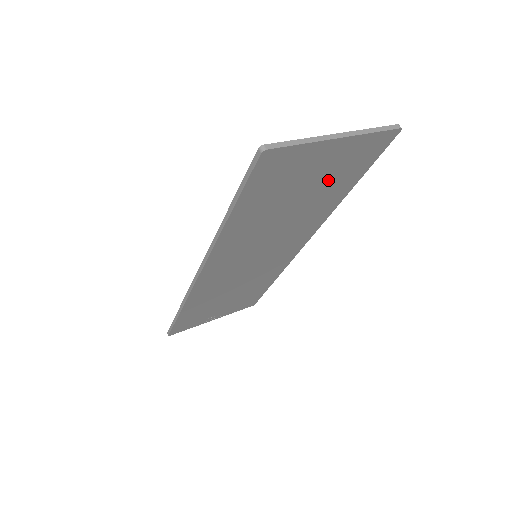
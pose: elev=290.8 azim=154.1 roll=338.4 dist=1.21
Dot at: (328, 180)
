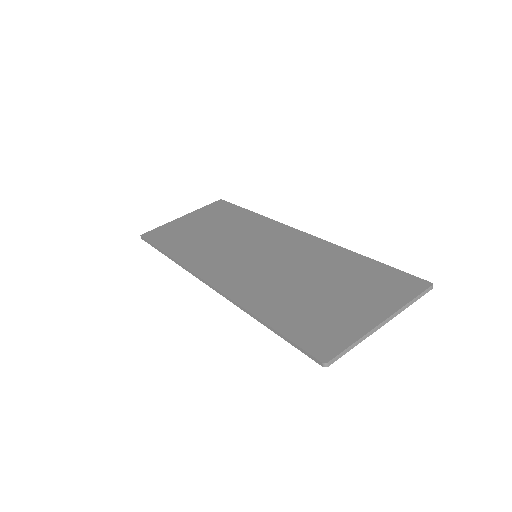
Dot at: (353, 288)
